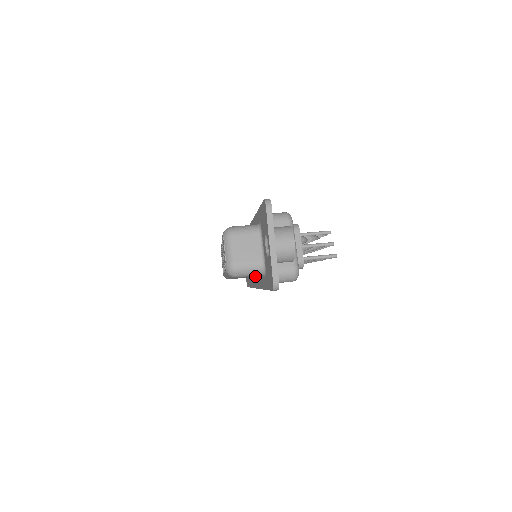
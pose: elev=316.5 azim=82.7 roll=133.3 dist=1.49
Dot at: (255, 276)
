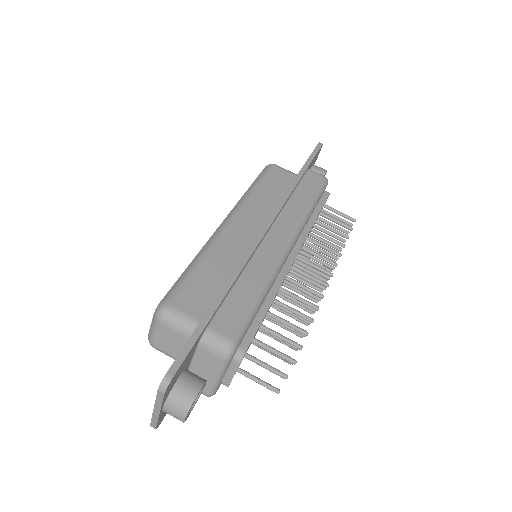
Dot at: occluded
